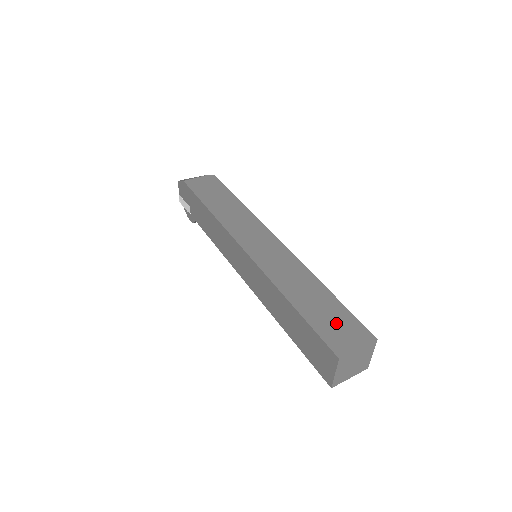
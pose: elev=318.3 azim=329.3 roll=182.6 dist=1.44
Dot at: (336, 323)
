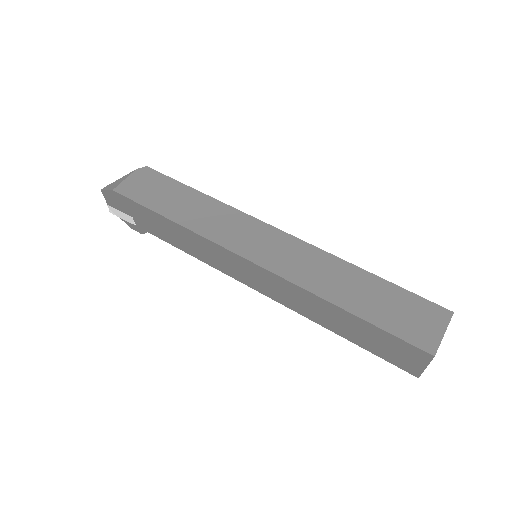
Dot at: (405, 313)
